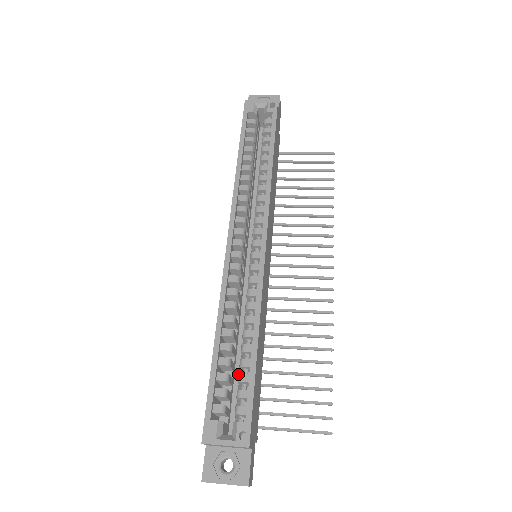
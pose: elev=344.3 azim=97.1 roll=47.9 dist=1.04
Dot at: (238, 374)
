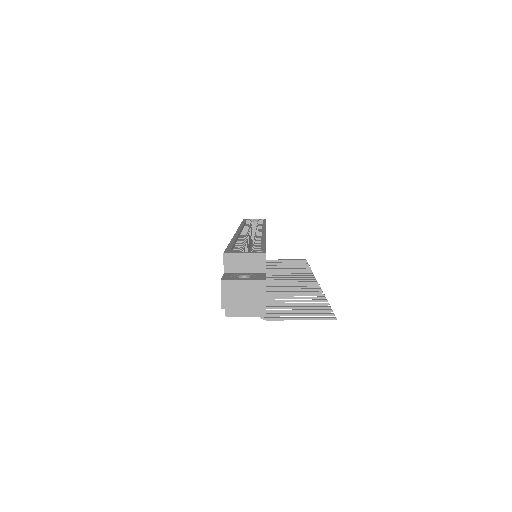
Dot at: occluded
